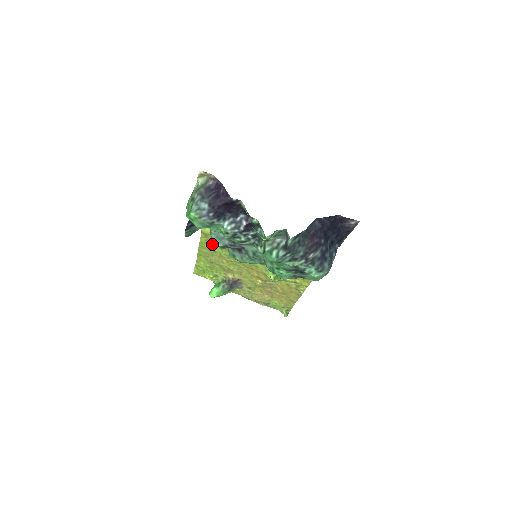
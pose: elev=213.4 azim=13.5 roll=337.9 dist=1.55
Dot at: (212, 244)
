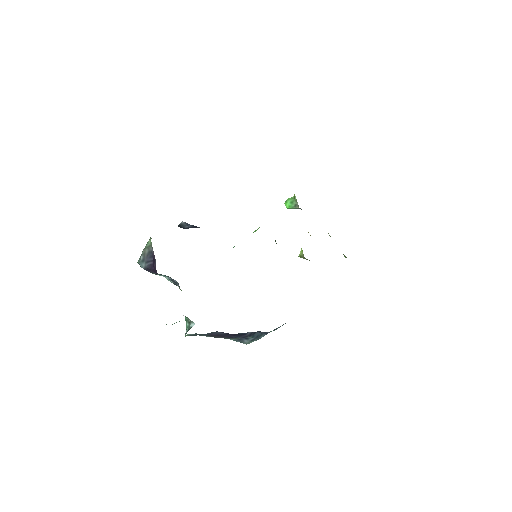
Dot at: occluded
